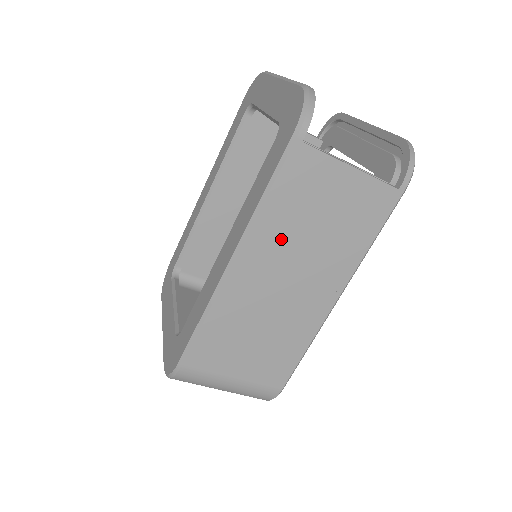
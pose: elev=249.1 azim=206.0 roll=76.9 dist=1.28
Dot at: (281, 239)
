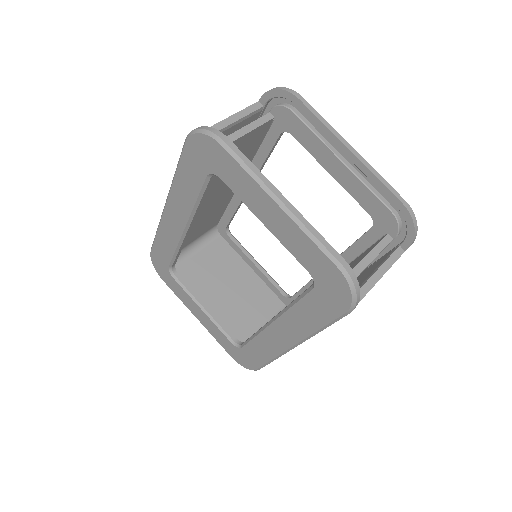
Dot at: occluded
